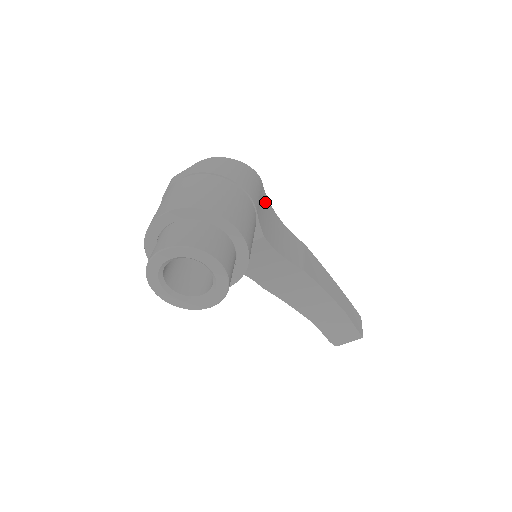
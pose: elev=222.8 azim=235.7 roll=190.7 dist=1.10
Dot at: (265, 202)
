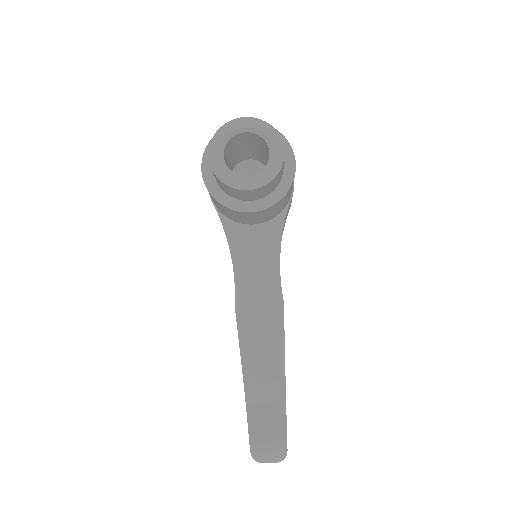
Dot at: occluded
